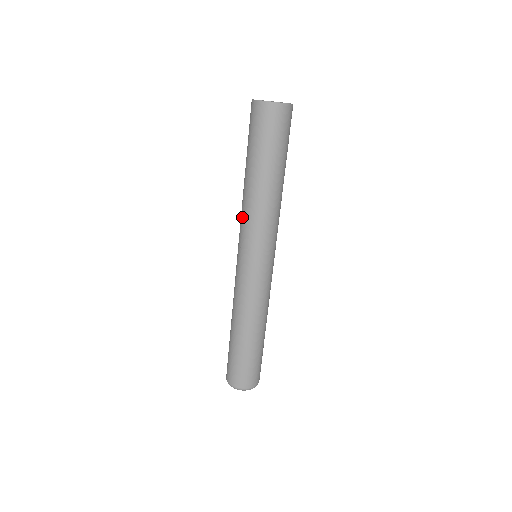
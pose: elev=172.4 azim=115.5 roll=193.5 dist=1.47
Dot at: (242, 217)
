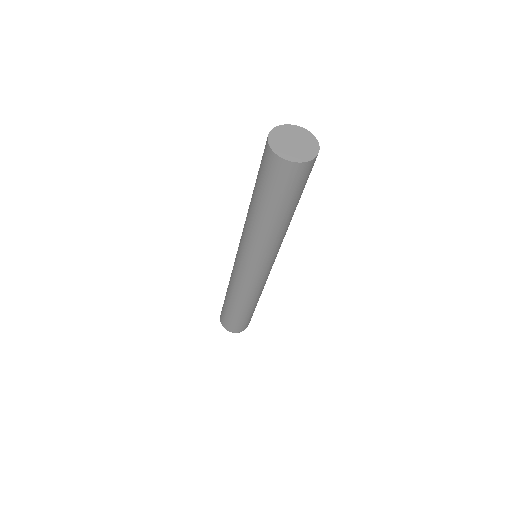
Dot at: (243, 230)
